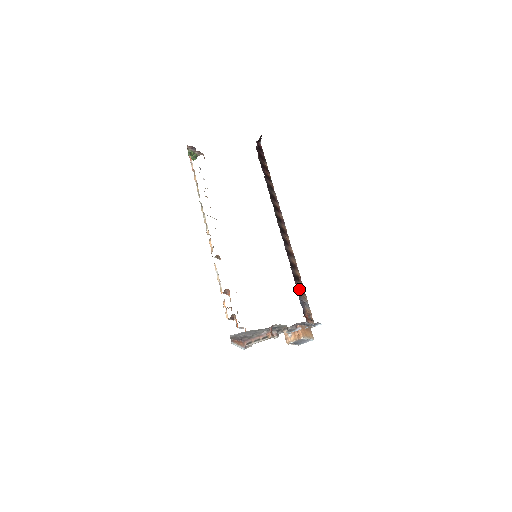
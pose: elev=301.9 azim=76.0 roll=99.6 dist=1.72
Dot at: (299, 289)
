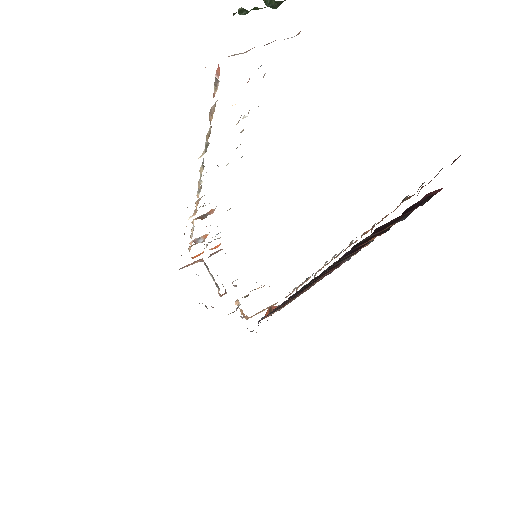
Dot at: (274, 311)
